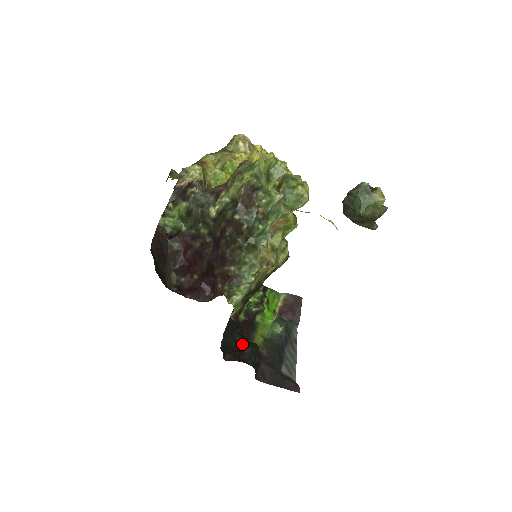
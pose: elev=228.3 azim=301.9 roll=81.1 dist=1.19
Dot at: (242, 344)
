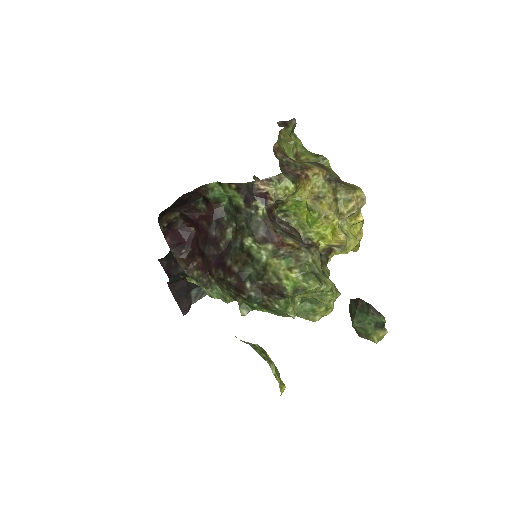
Dot at: occluded
